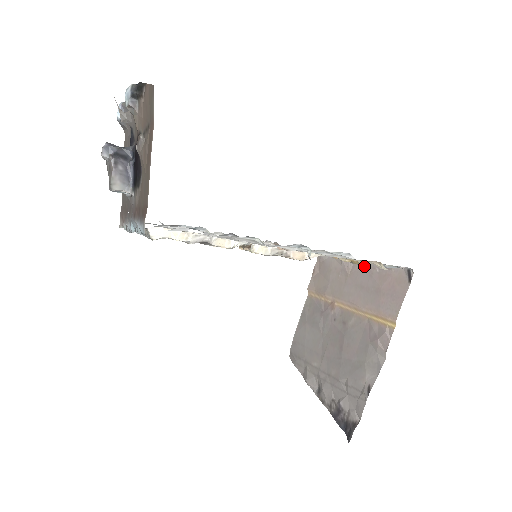
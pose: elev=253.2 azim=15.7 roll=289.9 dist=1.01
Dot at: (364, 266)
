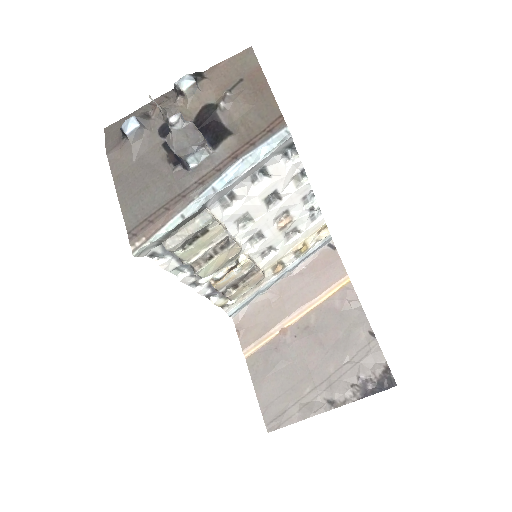
Dot at: (291, 277)
